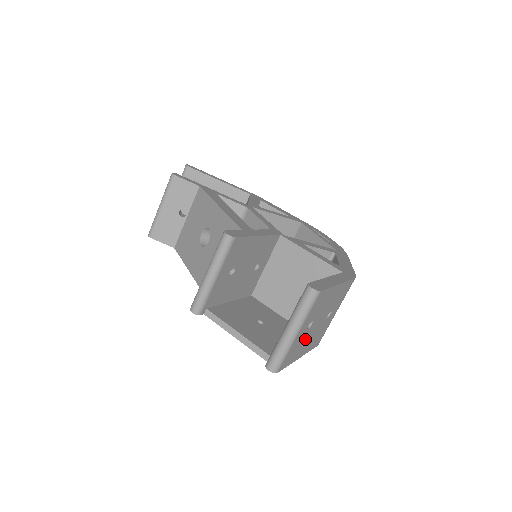
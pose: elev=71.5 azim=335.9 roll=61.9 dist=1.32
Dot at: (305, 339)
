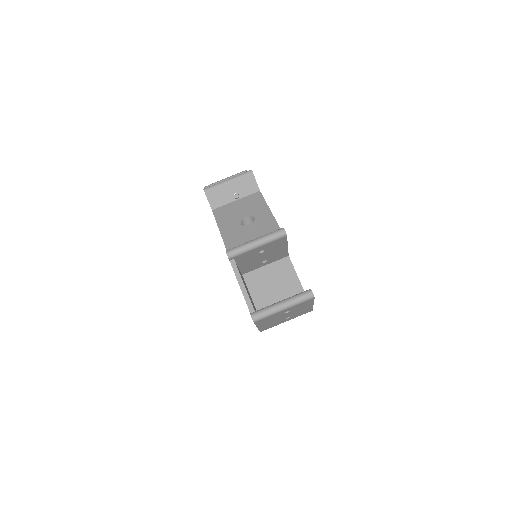
Dot at: (274, 318)
